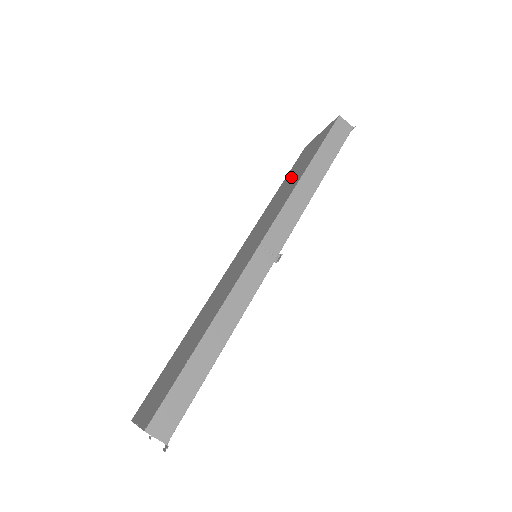
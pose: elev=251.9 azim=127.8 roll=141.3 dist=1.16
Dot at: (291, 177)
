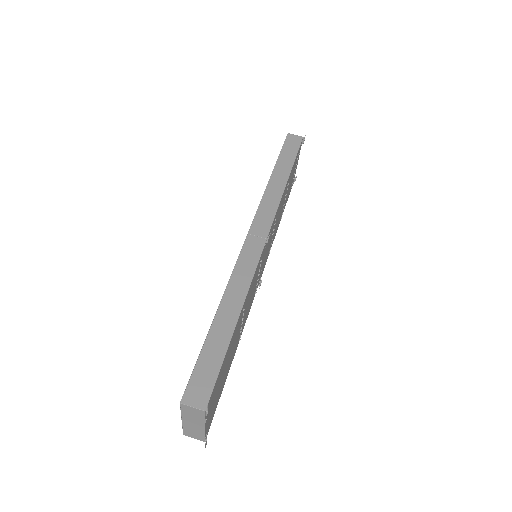
Dot at: occluded
